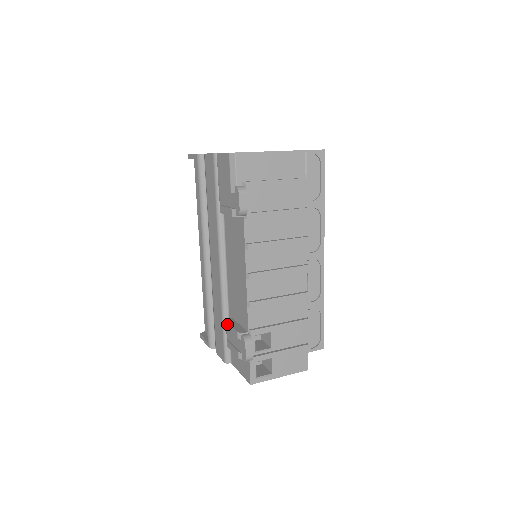
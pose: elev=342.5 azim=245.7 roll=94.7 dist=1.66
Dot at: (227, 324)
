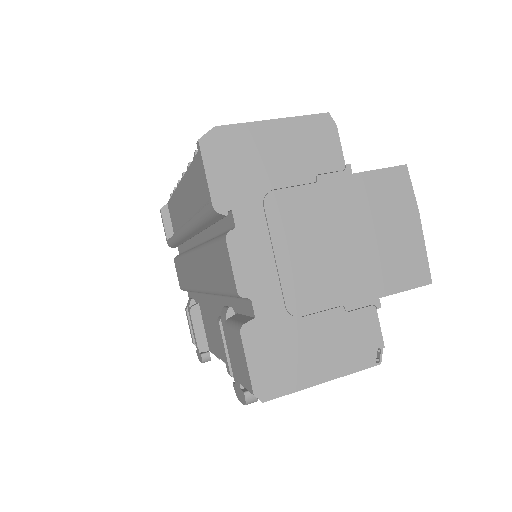
Dot at: (190, 317)
